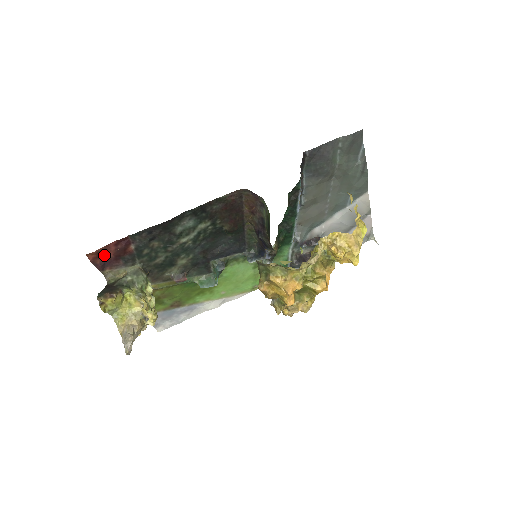
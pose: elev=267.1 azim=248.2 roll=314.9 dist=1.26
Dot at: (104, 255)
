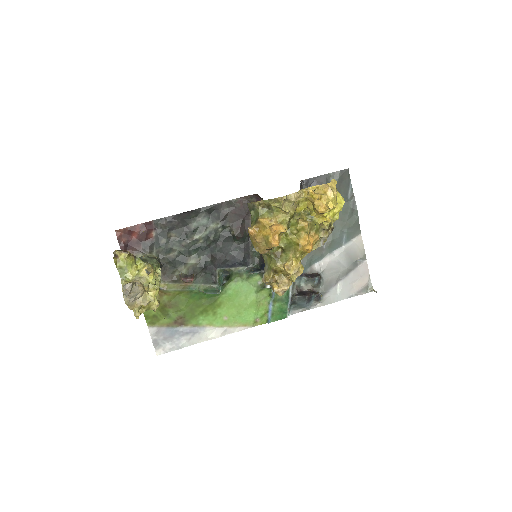
Dot at: (129, 235)
